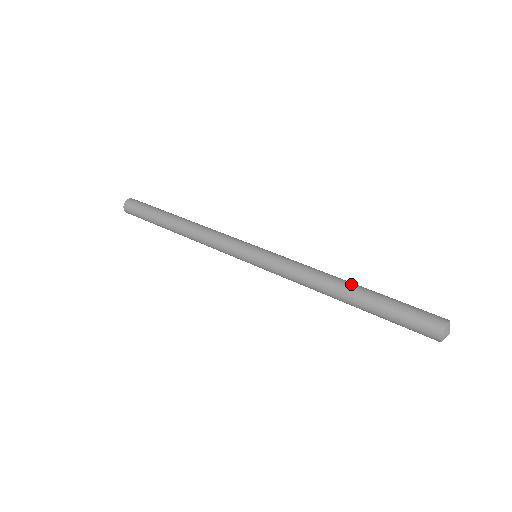
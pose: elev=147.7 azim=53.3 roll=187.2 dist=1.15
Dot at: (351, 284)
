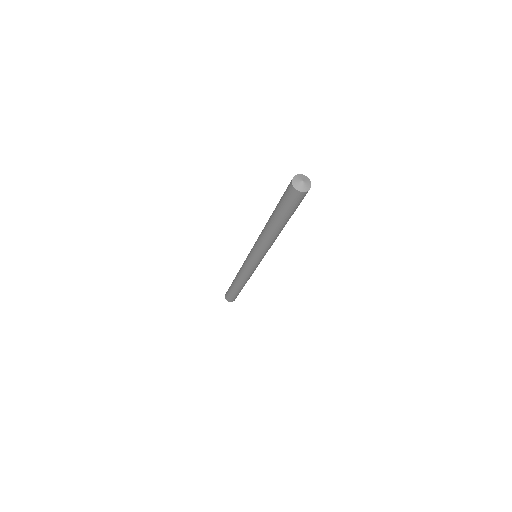
Dot at: occluded
